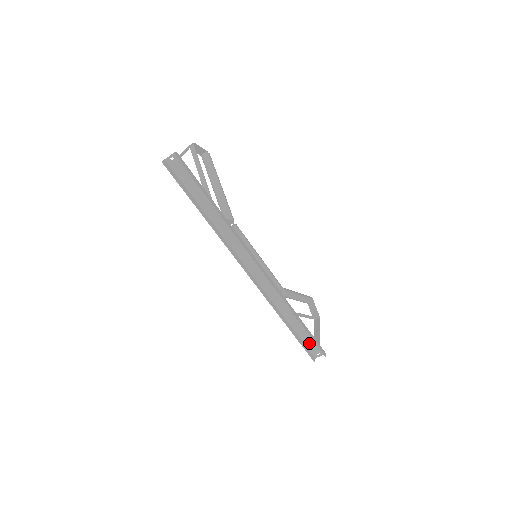
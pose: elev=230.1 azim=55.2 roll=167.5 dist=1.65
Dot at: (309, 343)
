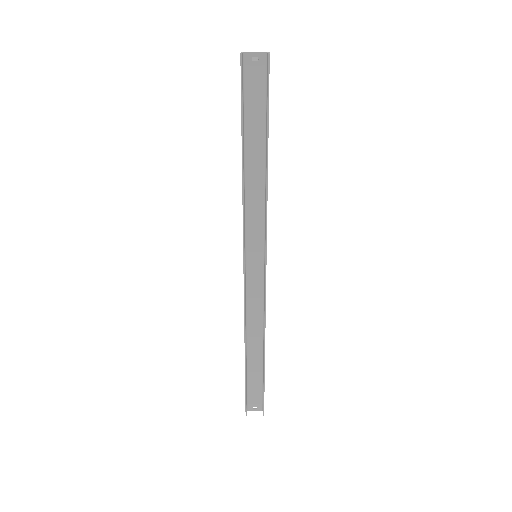
Dot at: (253, 391)
